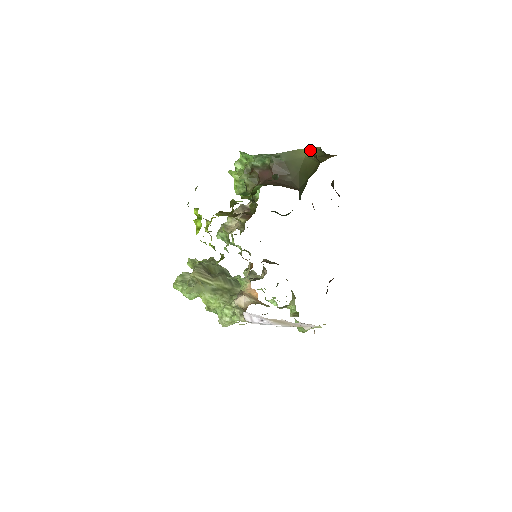
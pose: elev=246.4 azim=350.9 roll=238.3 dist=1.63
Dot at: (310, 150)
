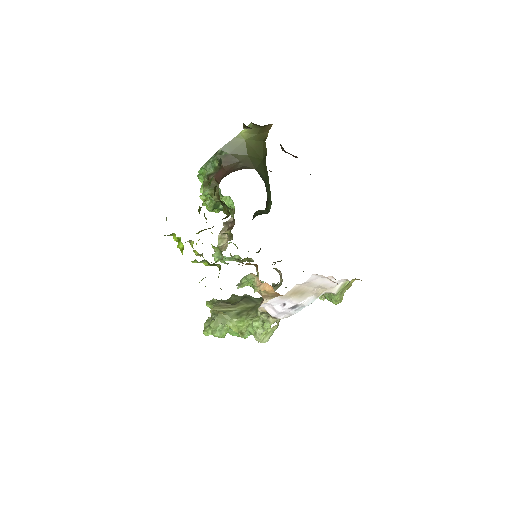
Dot at: (246, 132)
